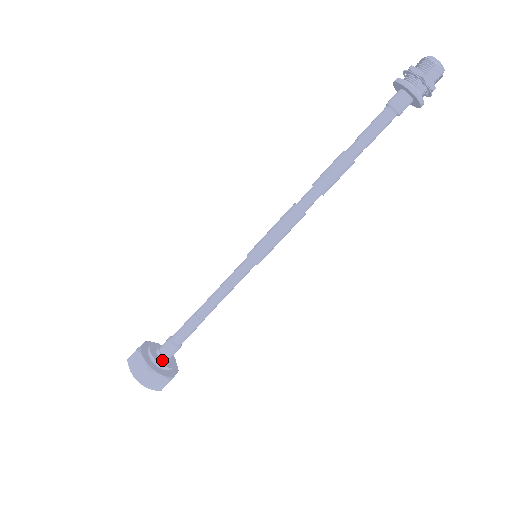
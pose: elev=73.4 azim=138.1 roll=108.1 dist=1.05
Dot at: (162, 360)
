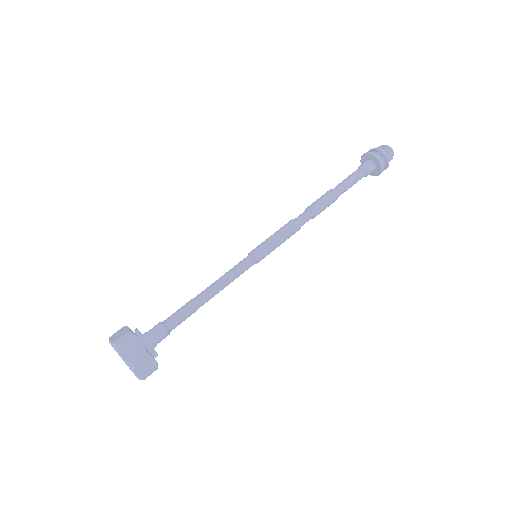
Dot at: occluded
